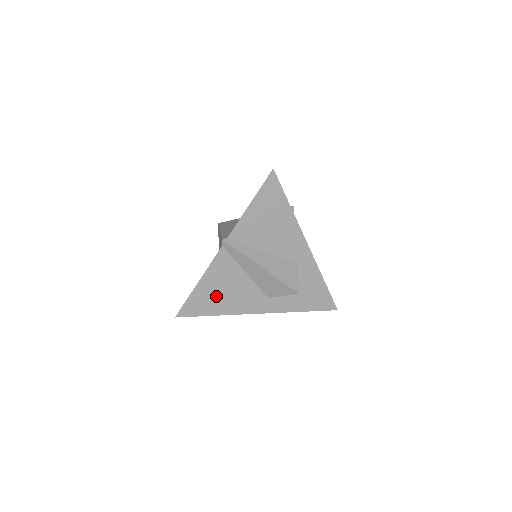
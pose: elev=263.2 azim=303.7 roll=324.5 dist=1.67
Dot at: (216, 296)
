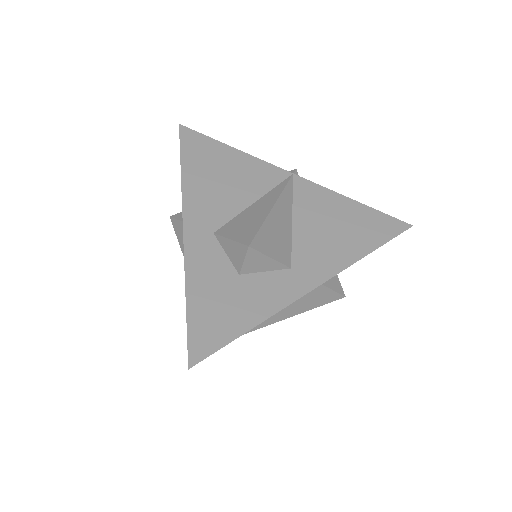
Dot at: occluded
